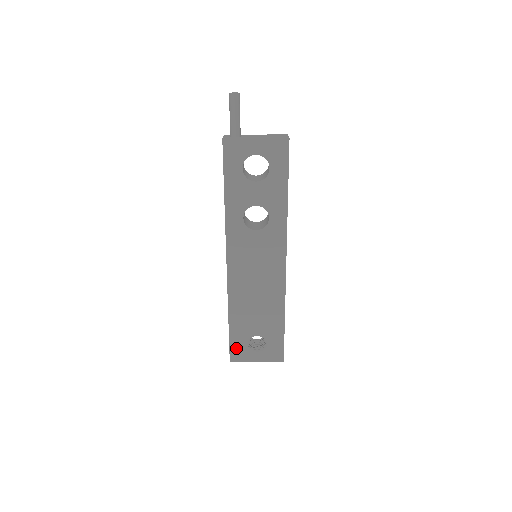
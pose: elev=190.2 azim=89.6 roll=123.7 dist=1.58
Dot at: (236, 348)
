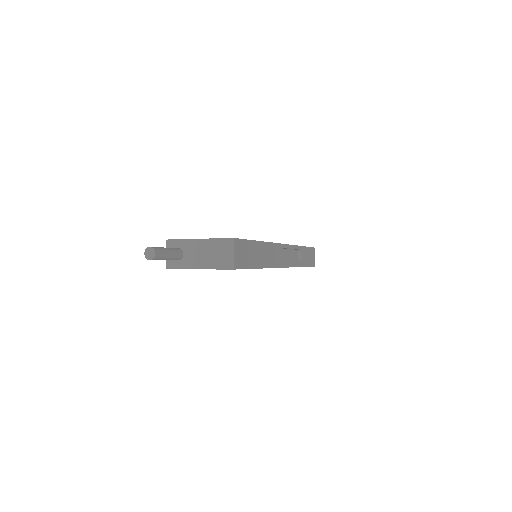
Dot at: occluded
